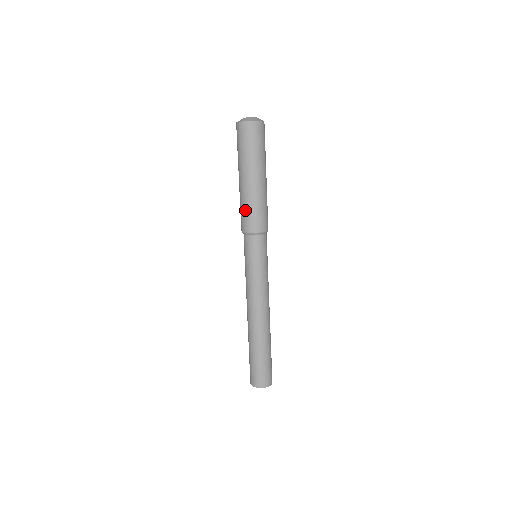
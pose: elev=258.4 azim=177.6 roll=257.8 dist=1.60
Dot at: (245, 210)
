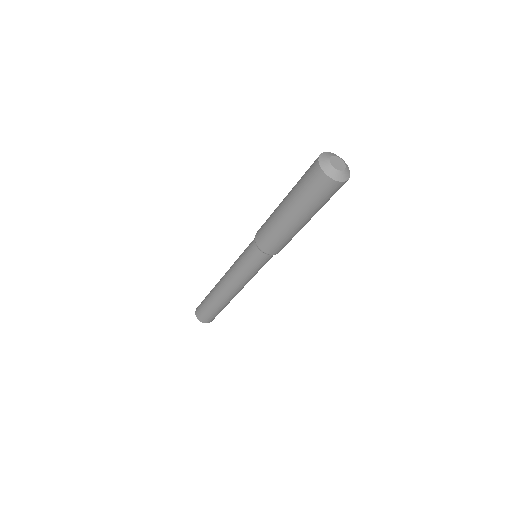
Dot at: (271, 236)
